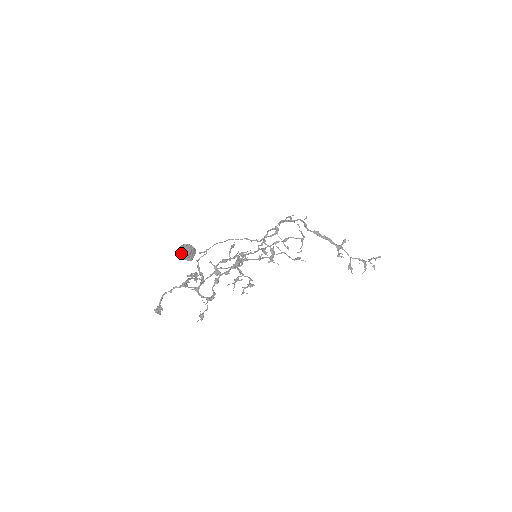
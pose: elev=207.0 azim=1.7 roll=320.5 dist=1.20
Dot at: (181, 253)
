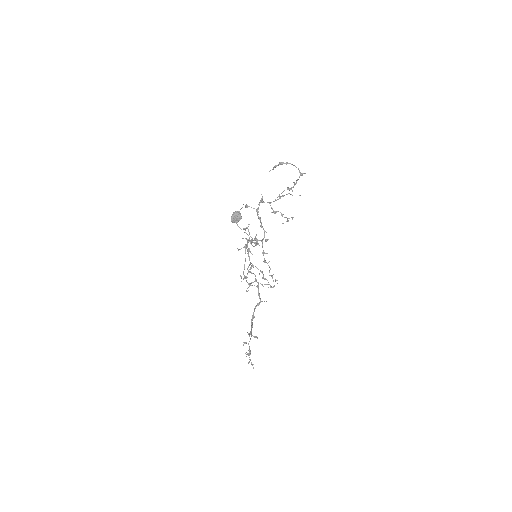
Dot at: (237, 212)
